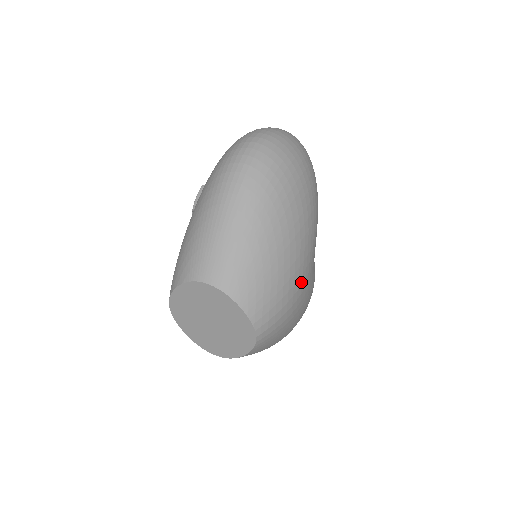
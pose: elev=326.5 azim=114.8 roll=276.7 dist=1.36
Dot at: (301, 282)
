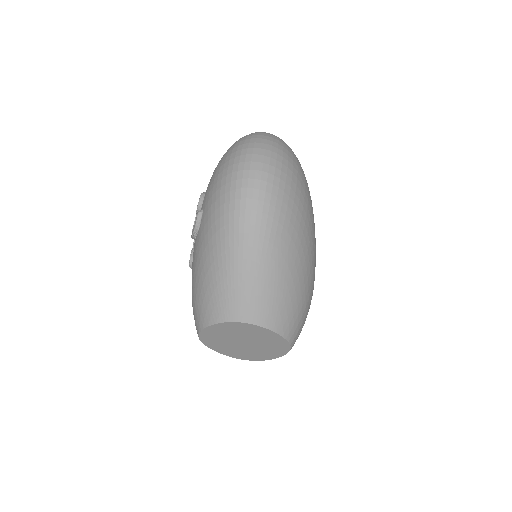
Dot at: (313, 283)
